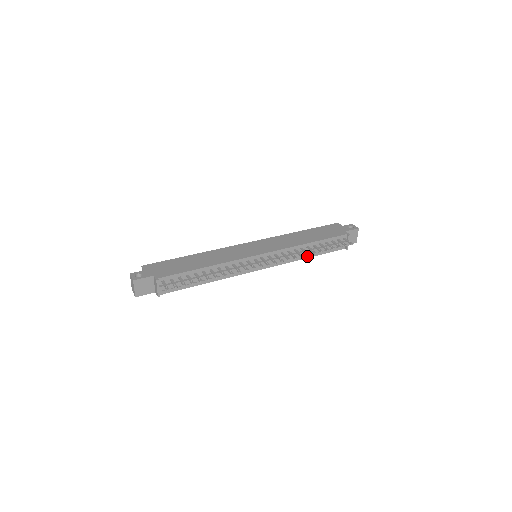
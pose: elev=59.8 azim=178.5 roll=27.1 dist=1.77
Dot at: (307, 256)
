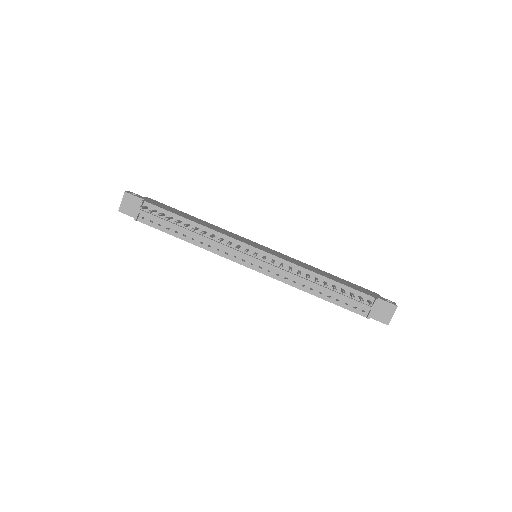
Dot at: (312, 291)
